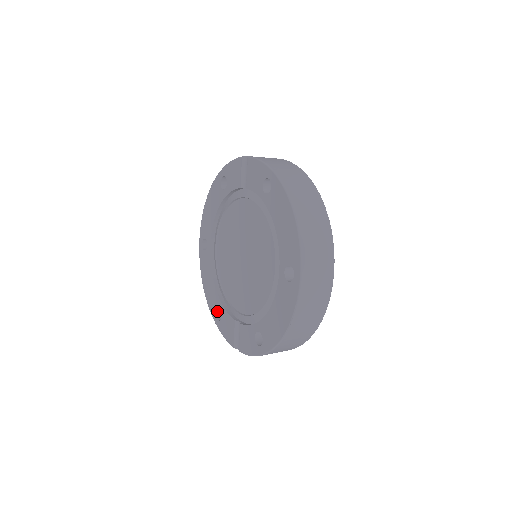
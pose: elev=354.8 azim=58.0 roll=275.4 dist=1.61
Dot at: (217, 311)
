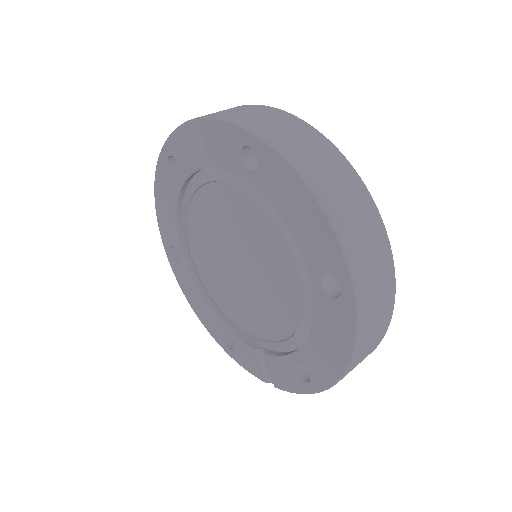
Dot at: (223, 337)
